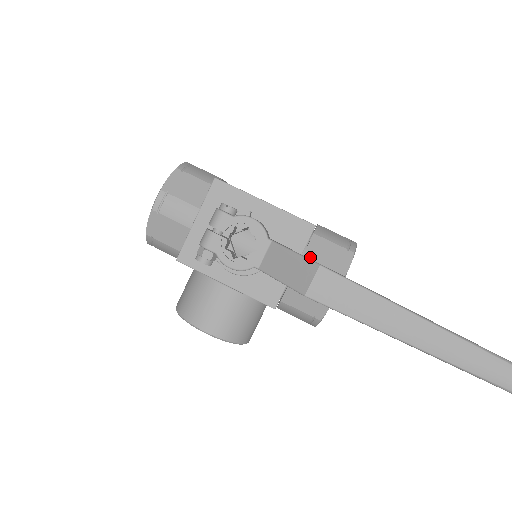
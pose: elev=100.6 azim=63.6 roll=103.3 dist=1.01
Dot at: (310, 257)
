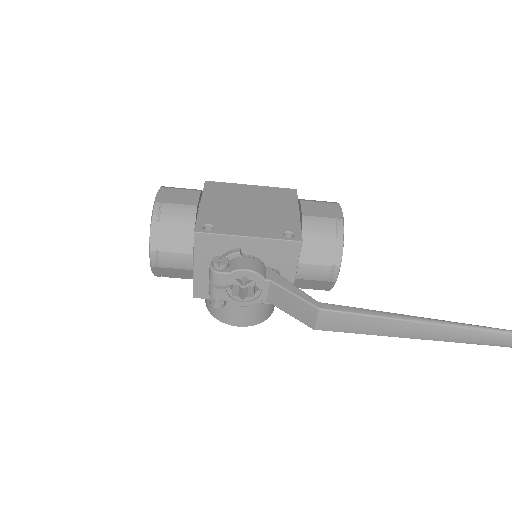
Dot at: (305, 259)
